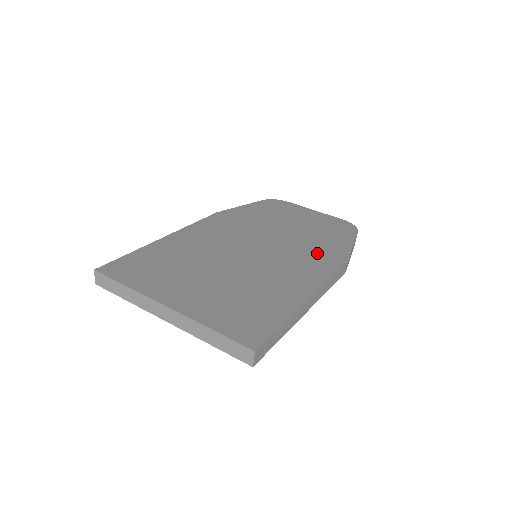
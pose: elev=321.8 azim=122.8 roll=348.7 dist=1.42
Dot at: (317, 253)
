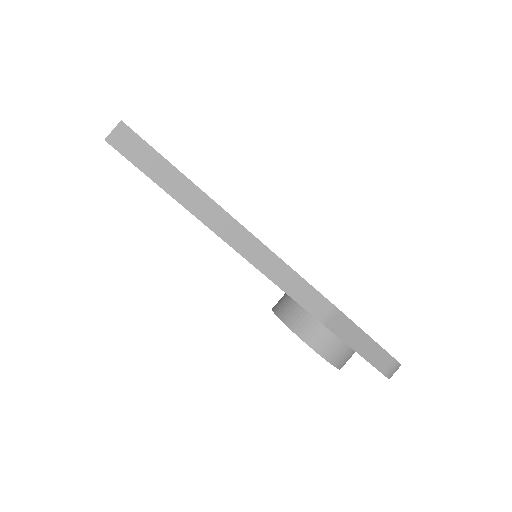
Dot at: occluded
